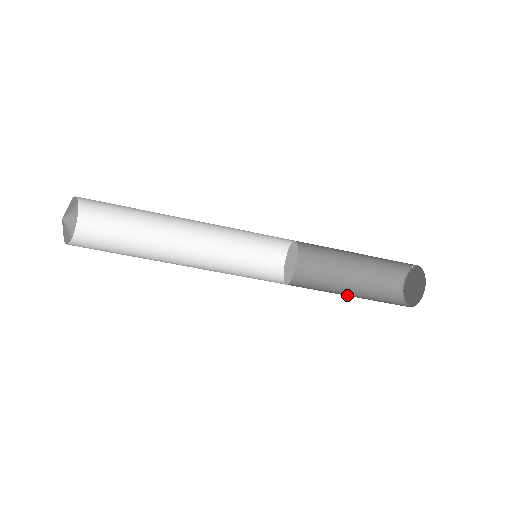
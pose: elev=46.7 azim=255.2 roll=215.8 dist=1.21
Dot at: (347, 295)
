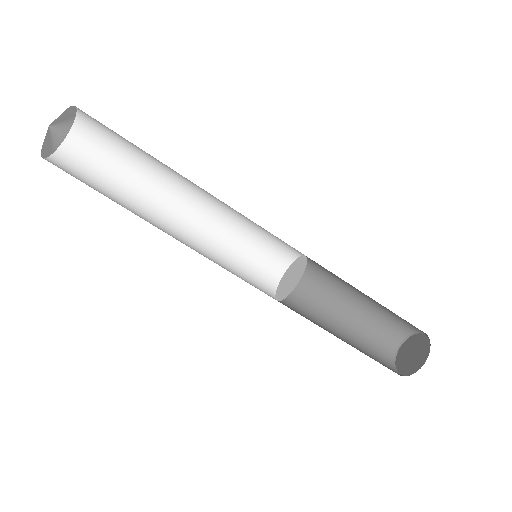
Dot at: (336, 327)
